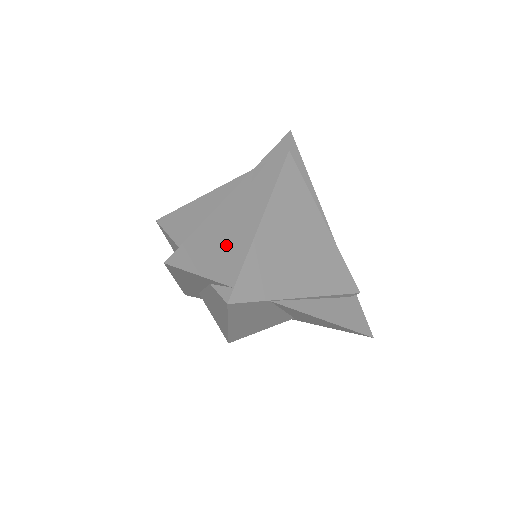
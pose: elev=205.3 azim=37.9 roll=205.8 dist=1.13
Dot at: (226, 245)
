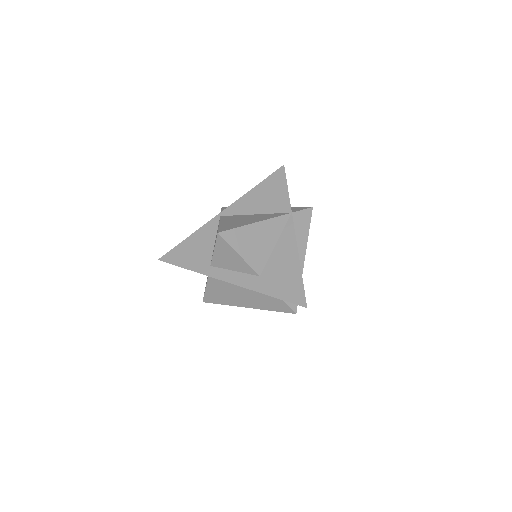
Dot at: occluded
